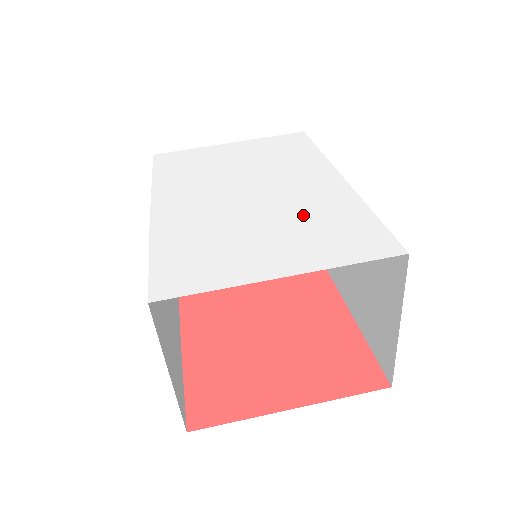
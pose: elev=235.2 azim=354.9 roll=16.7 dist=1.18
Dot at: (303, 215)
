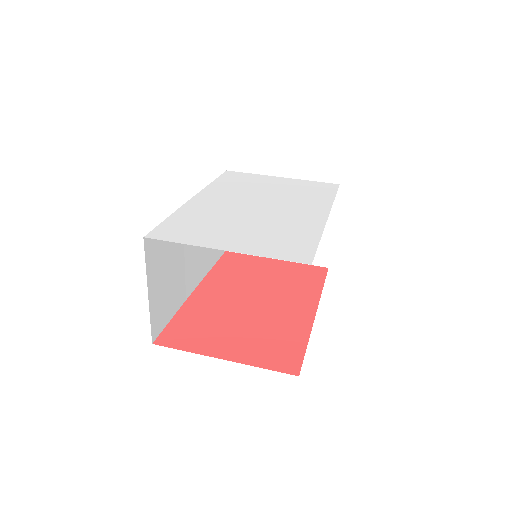
Dot at: (275, 227)
